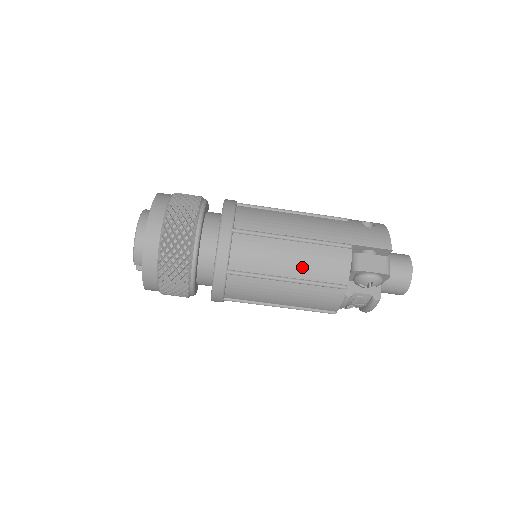
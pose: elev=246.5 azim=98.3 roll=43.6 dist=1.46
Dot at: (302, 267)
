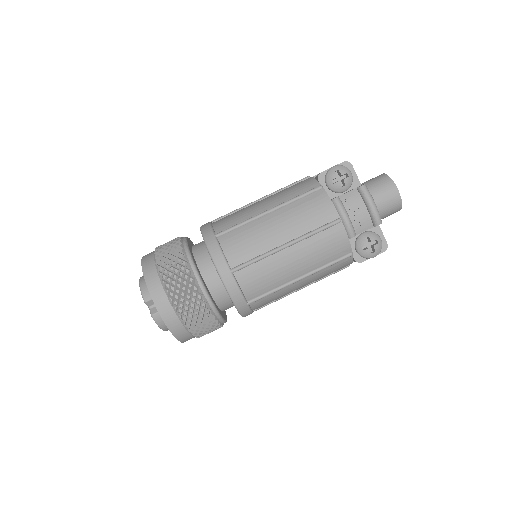
Dot at: (275, 200)
